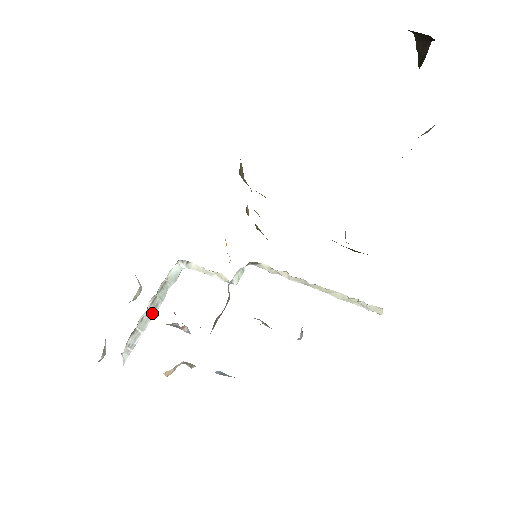
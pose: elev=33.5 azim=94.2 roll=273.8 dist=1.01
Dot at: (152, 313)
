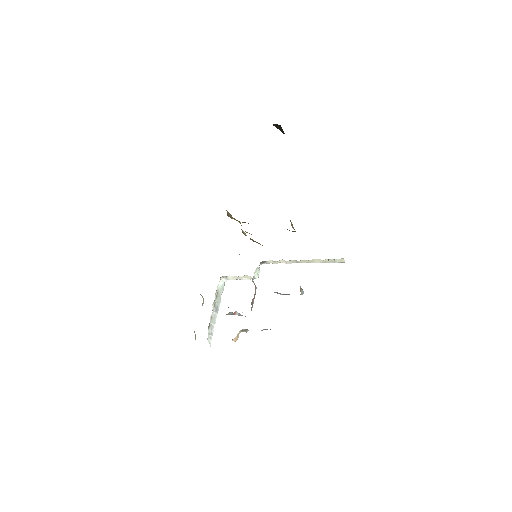
Dot at: (216, 312)
